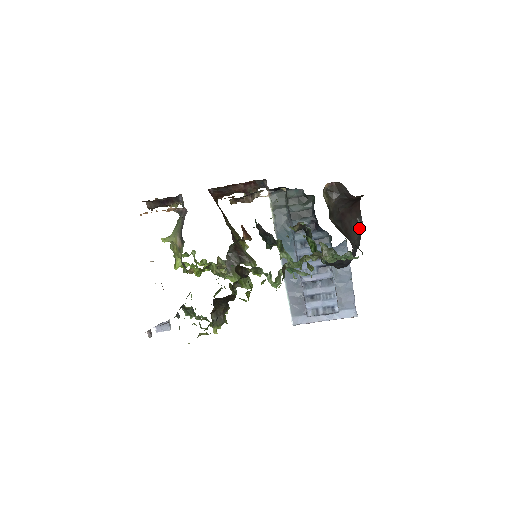
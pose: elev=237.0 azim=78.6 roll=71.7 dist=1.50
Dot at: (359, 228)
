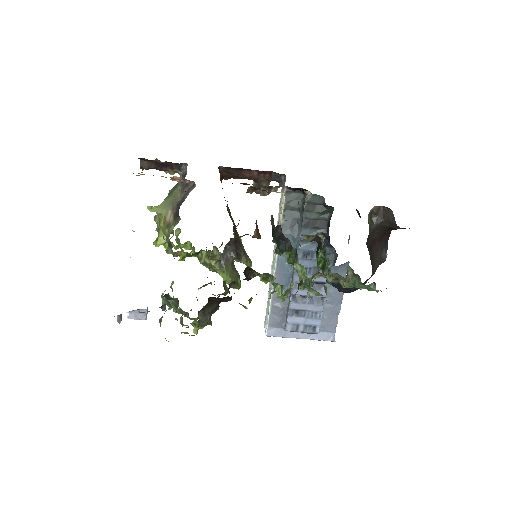
Dot at: (382, 258)
